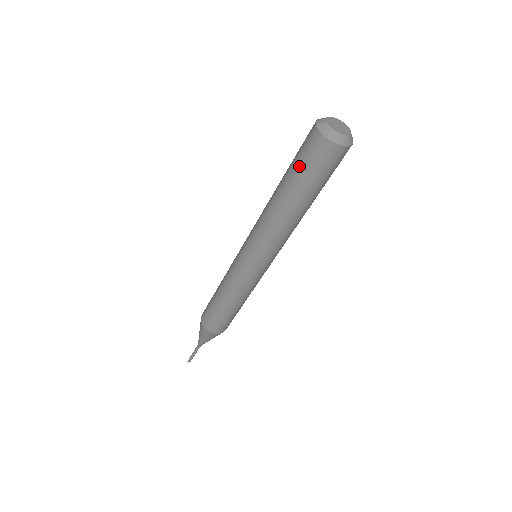
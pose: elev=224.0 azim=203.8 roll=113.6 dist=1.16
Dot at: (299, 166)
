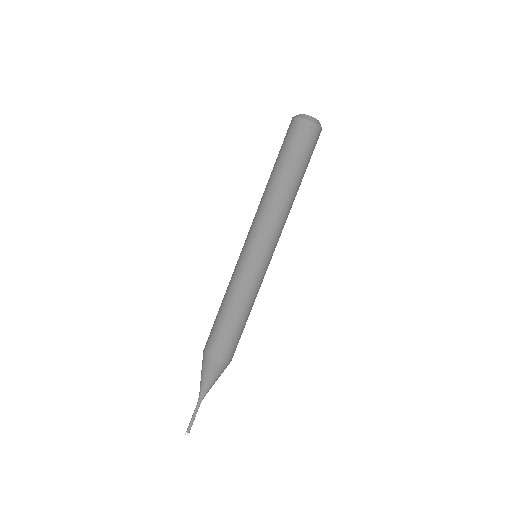
Dot at: (290, 149)
